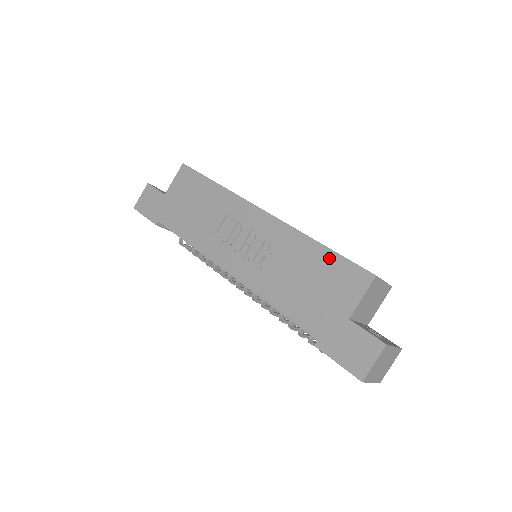
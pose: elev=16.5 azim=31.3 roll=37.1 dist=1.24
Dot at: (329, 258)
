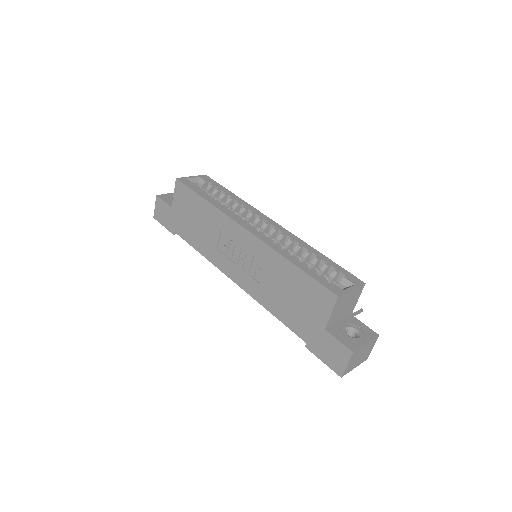
Dot at: (302, 278)
